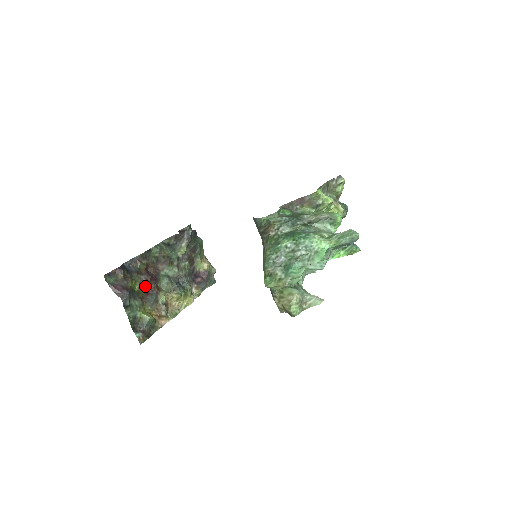
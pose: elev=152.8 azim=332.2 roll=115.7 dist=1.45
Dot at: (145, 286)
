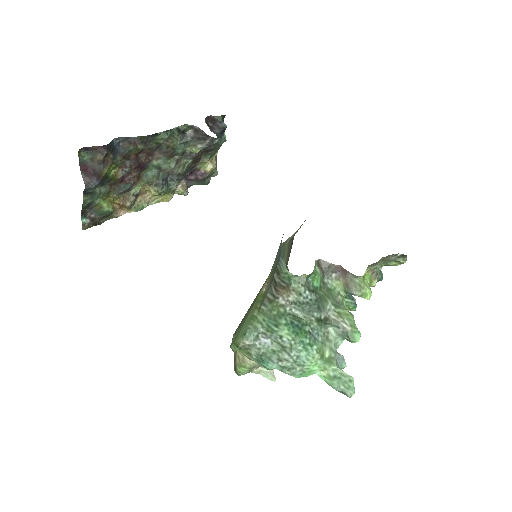
Dot at: (124, 173)
